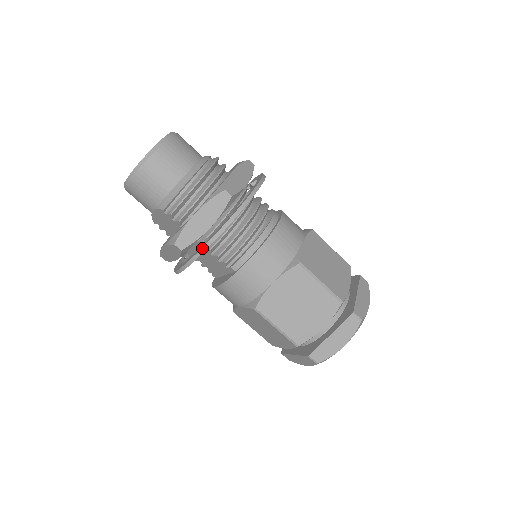
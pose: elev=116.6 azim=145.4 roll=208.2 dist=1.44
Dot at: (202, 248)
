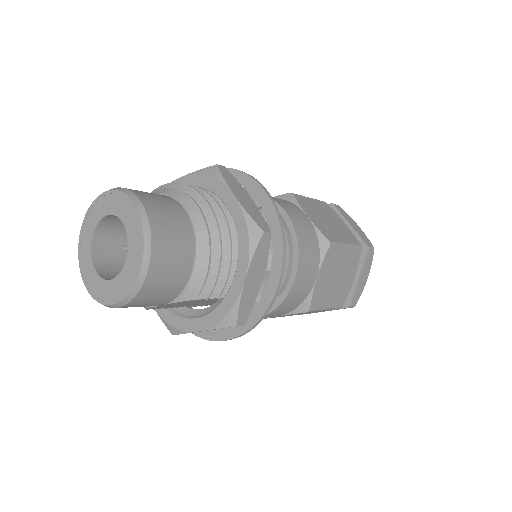
Dot at: (268, 307)
